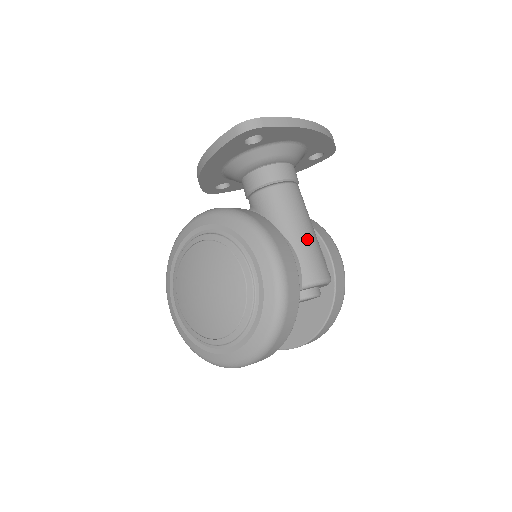
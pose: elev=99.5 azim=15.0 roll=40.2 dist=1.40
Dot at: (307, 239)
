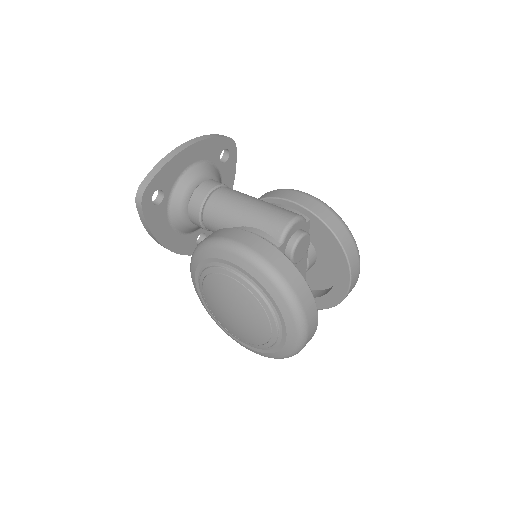
Dot at: (254, 211)
